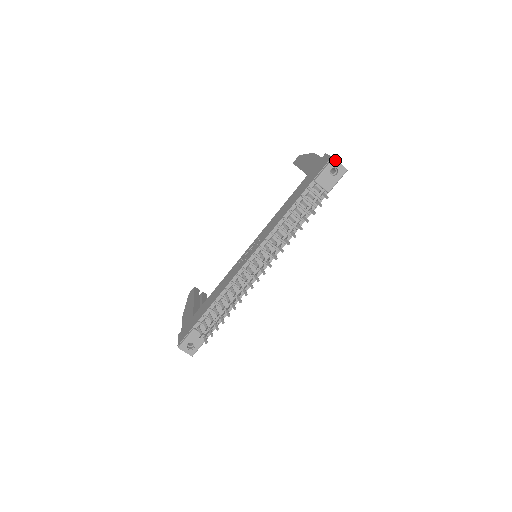
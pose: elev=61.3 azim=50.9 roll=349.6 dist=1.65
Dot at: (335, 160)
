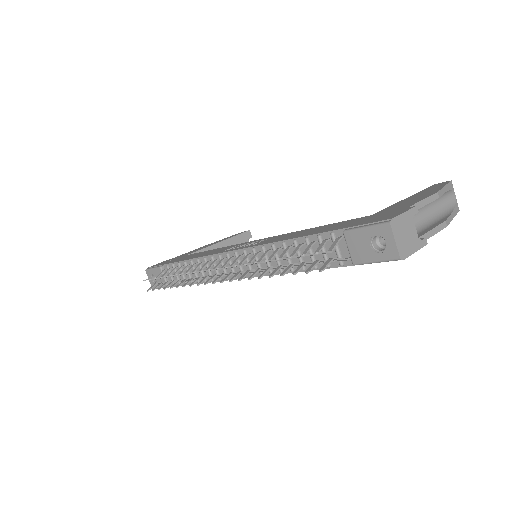
Dot at: (390, 227)
